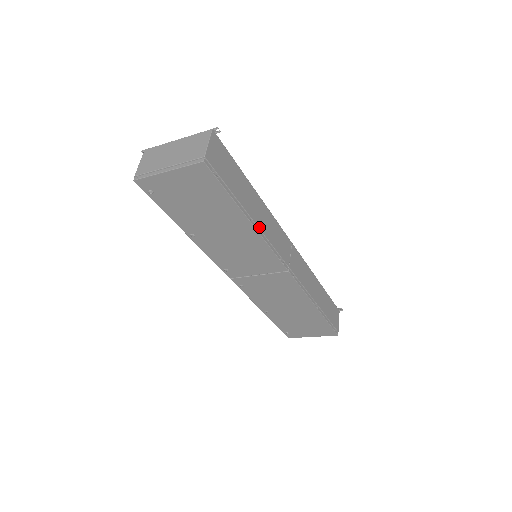
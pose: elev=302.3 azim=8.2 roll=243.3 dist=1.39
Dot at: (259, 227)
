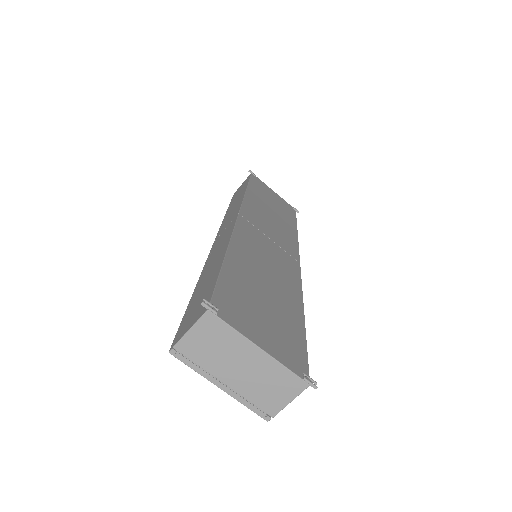
Dot at: occluded
